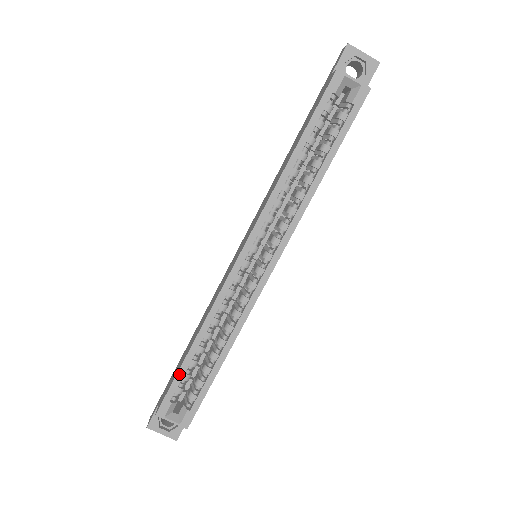
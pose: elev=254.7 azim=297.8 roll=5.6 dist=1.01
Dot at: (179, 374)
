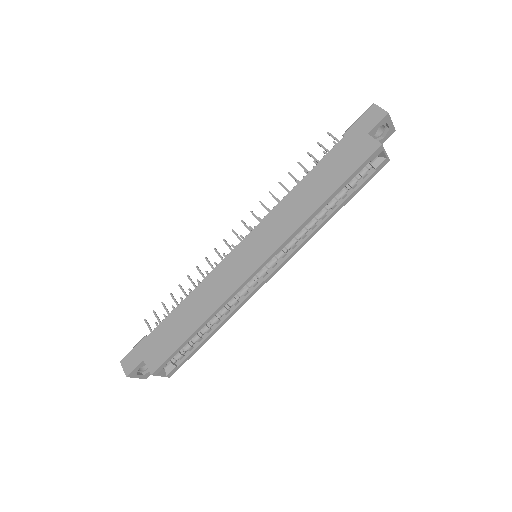
Dot at: (181, 347)
